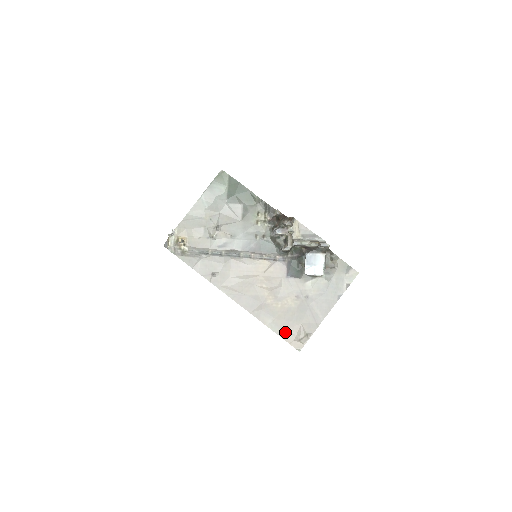
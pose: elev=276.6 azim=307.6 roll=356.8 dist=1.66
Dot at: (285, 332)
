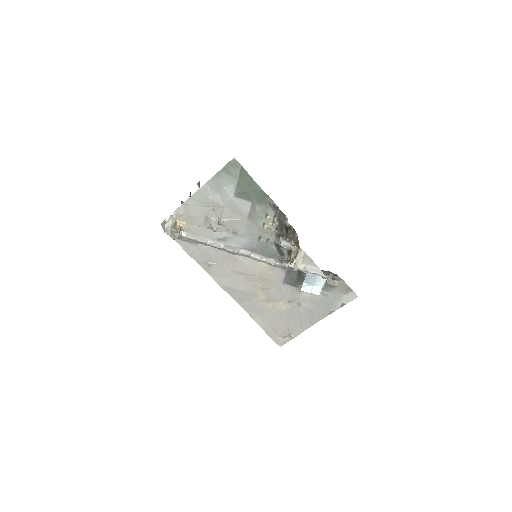
Dot at: (270, 329)
